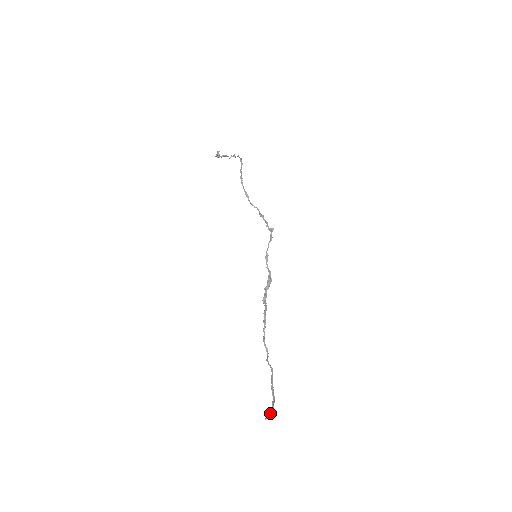
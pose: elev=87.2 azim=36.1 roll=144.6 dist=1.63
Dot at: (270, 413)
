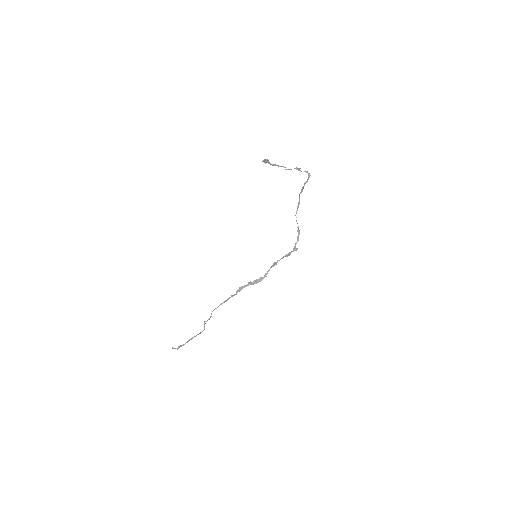
Dot at: (176, 348)
